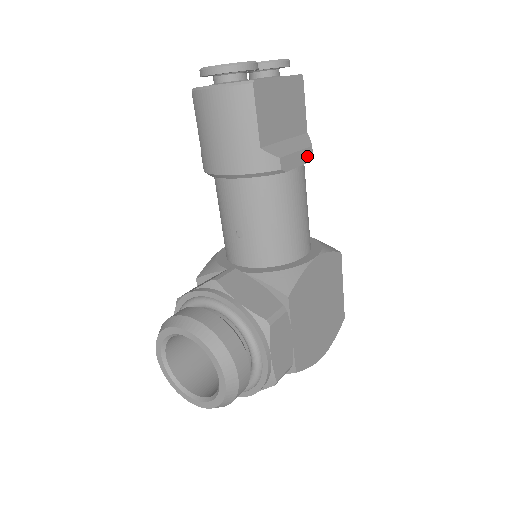
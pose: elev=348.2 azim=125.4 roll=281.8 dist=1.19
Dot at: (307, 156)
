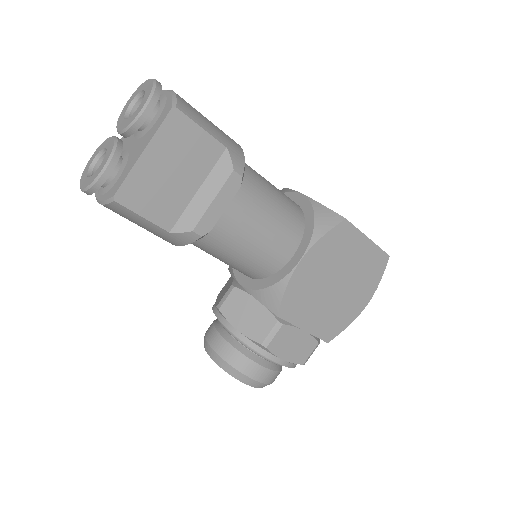
Dot at: (233, 186)
